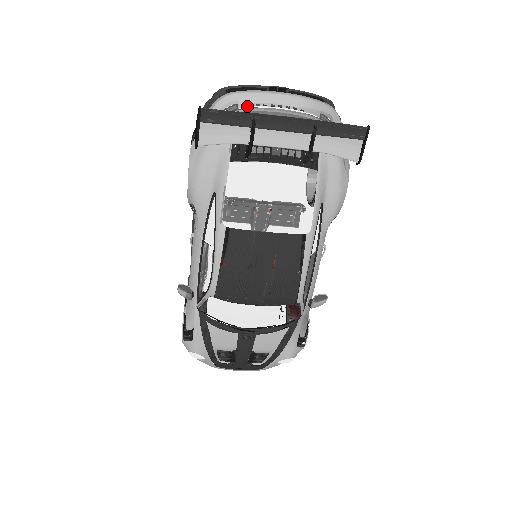
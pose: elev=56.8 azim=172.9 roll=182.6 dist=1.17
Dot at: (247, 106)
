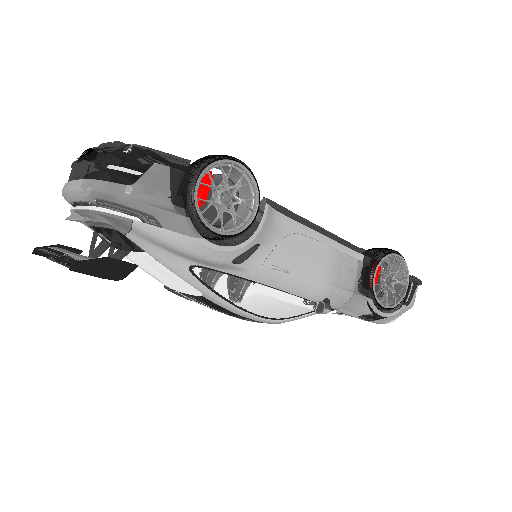
Dot at: occluded
